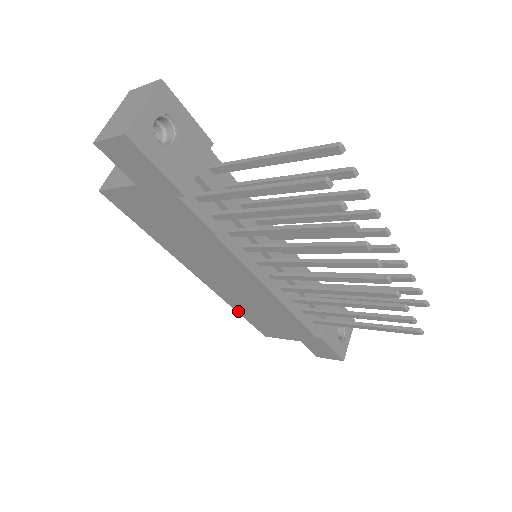
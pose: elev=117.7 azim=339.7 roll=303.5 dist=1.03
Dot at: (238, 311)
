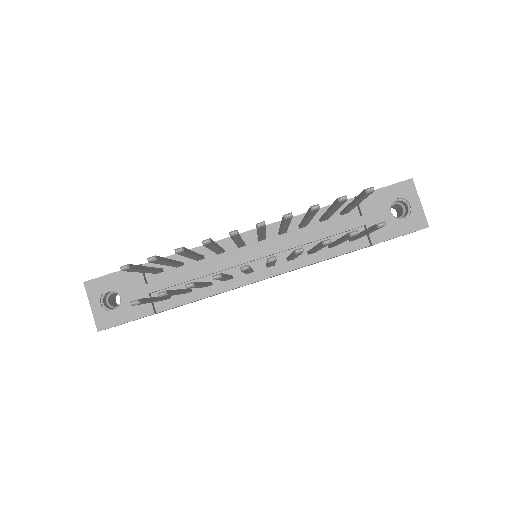
Dot at: occluded
